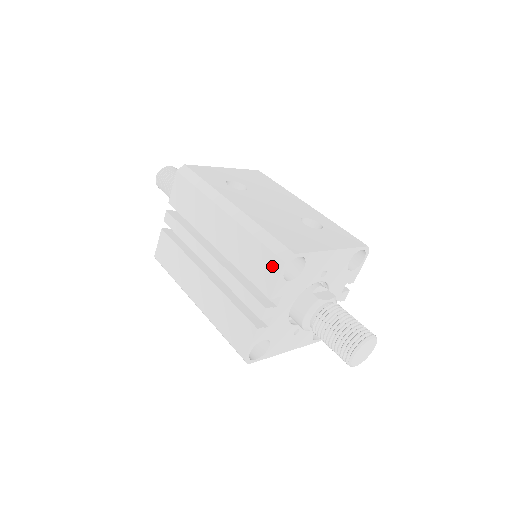
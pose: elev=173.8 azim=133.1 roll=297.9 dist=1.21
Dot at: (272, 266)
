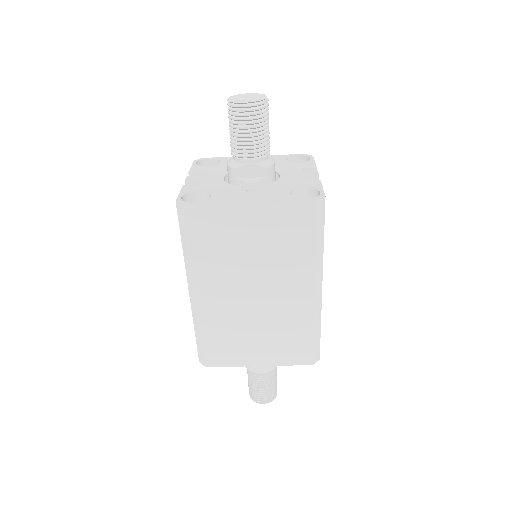
Dot at: occluded
